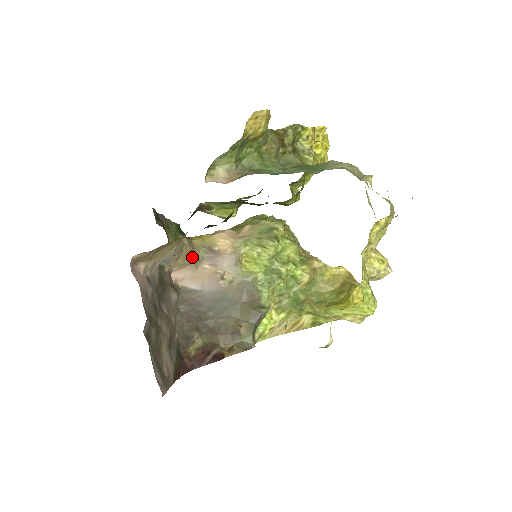
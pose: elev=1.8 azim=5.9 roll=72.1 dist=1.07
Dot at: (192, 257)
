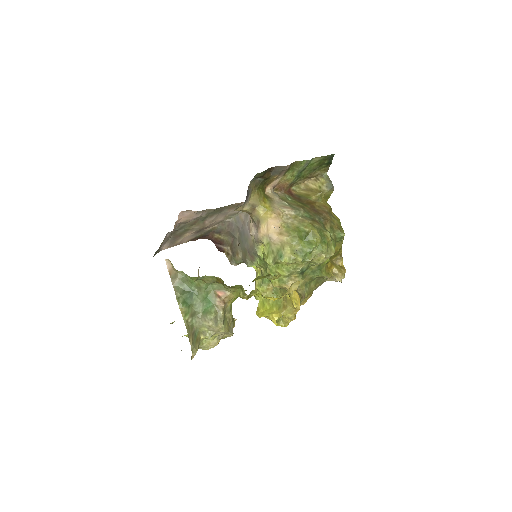
Dot at: (249, 214)
